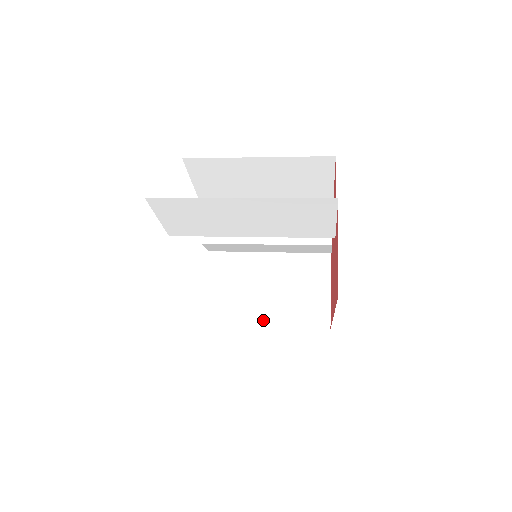
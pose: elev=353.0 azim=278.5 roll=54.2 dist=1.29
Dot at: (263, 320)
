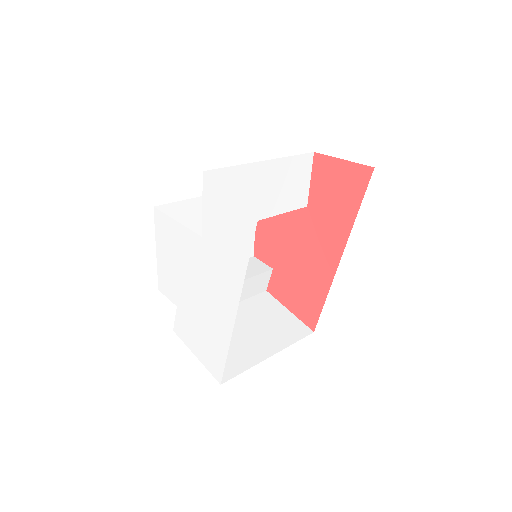
Dot at: (265, 353)
